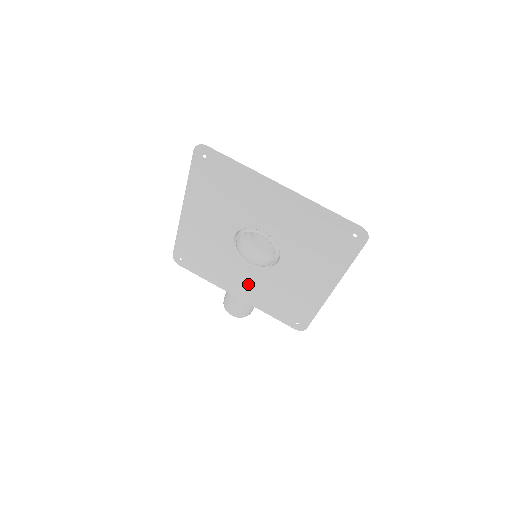
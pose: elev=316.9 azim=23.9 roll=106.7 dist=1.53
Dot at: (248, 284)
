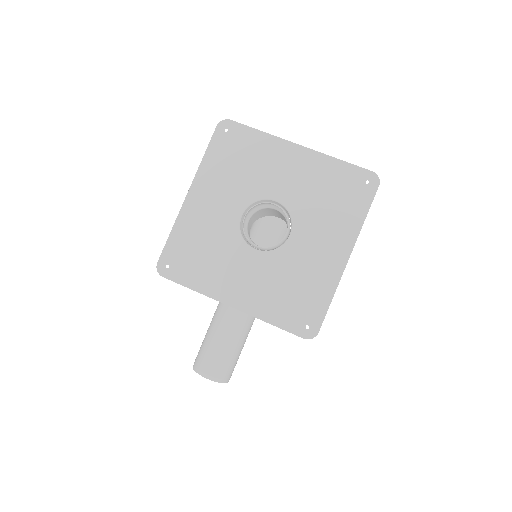
Dot at: (250, 280)
